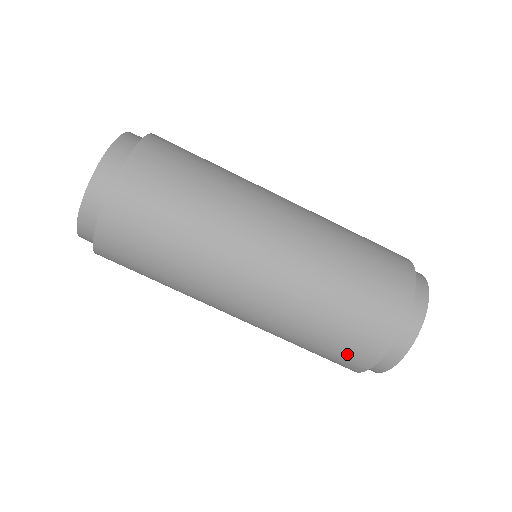
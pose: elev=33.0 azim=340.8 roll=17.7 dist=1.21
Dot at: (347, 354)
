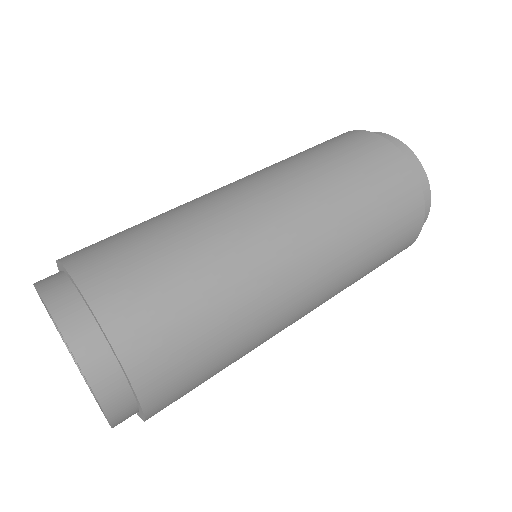
Dot at: (398, 249)
